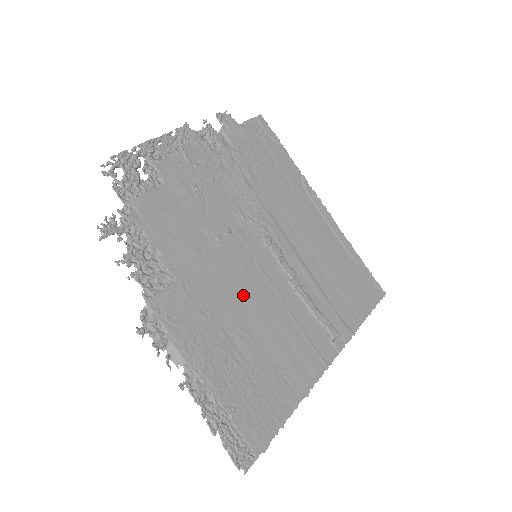
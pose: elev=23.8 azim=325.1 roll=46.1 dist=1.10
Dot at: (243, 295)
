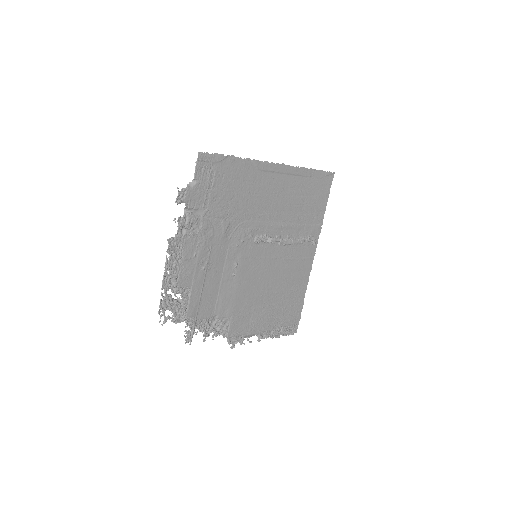
Dot at: (261, 282)
